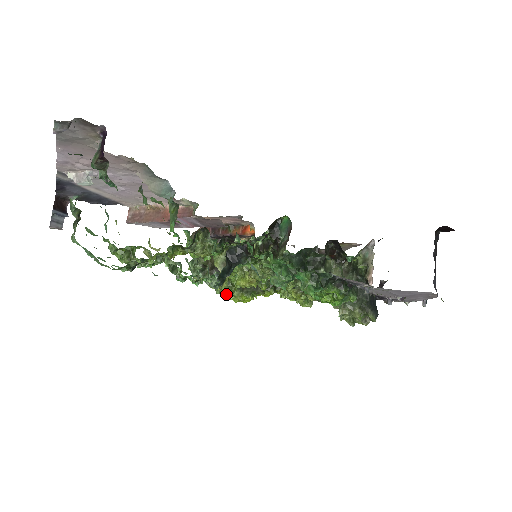
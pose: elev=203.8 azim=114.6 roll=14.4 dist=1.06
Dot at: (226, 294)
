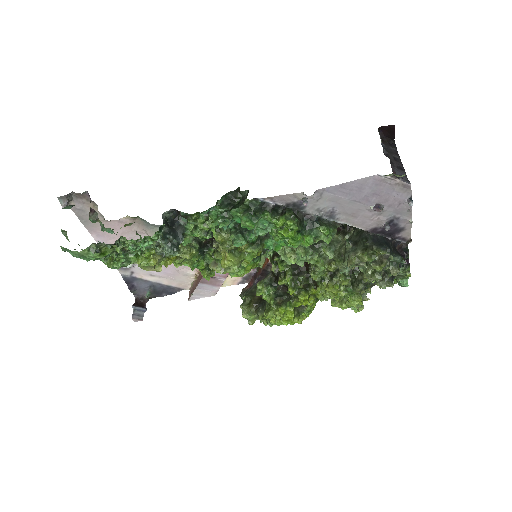
Dot at: (266, 315)
